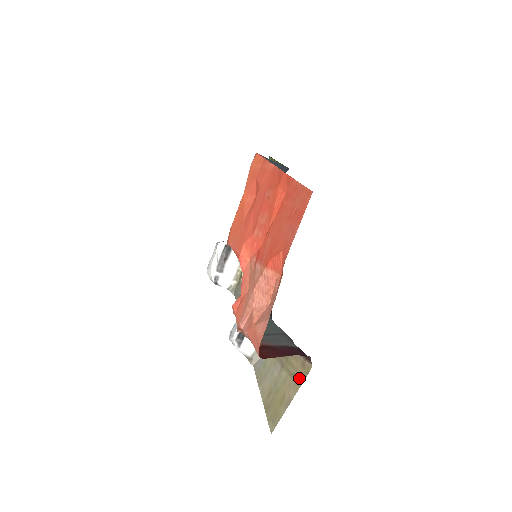
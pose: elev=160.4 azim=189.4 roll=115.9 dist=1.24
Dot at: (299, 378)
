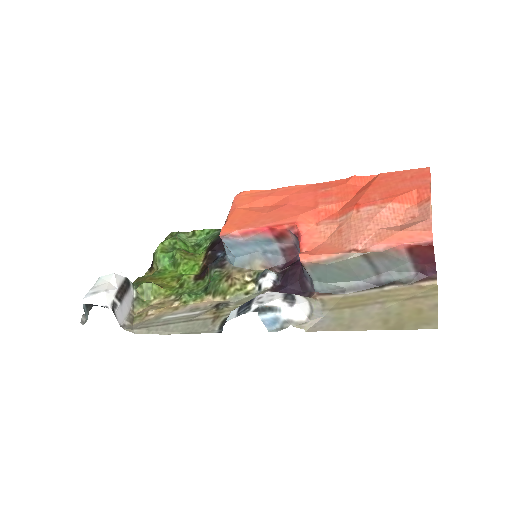
Dot at: (427, 293)
